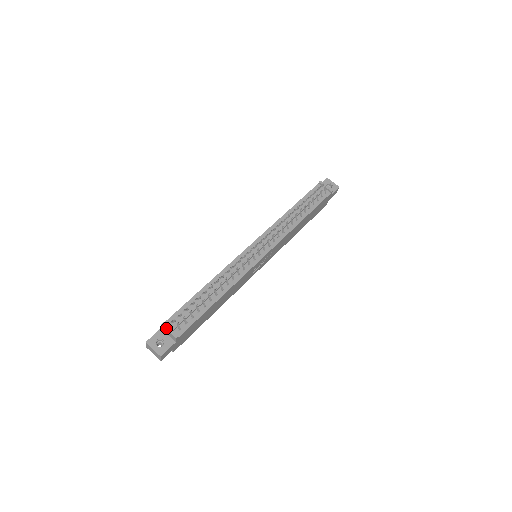
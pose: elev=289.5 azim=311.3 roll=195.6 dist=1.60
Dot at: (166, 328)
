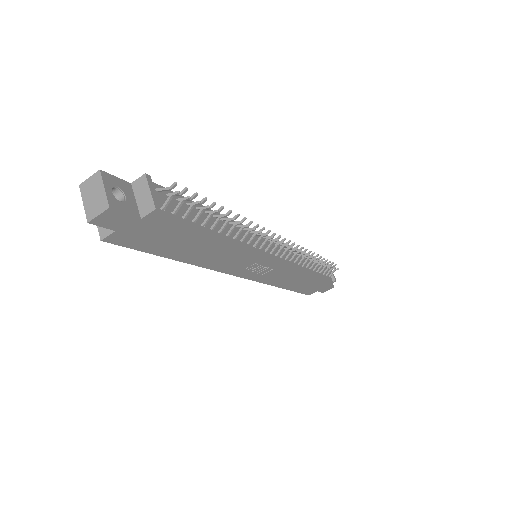
Dot at: (150, 184)
